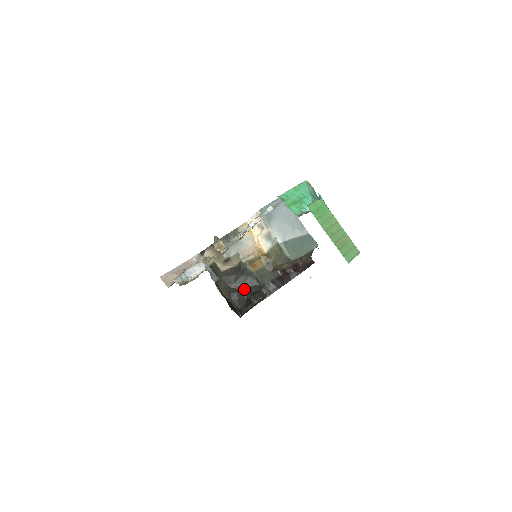
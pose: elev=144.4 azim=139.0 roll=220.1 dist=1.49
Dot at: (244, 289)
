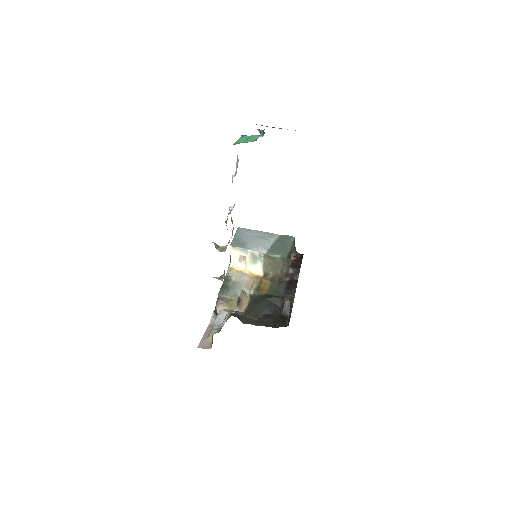
Dot at: (271, 311)
